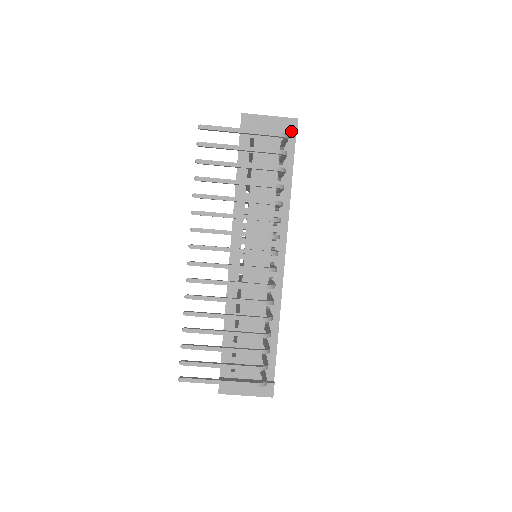
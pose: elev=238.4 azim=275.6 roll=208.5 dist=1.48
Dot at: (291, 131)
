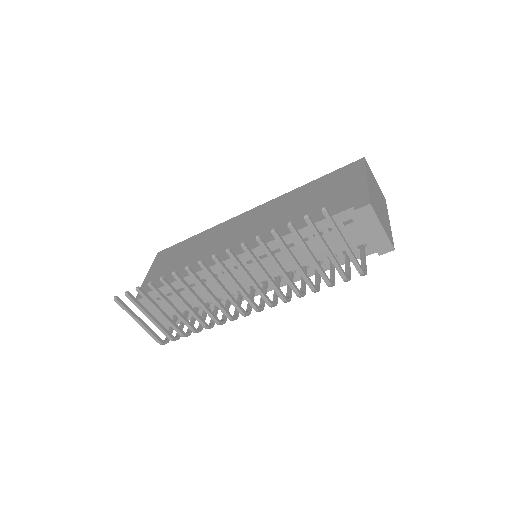
Dot at: (379, 250)
